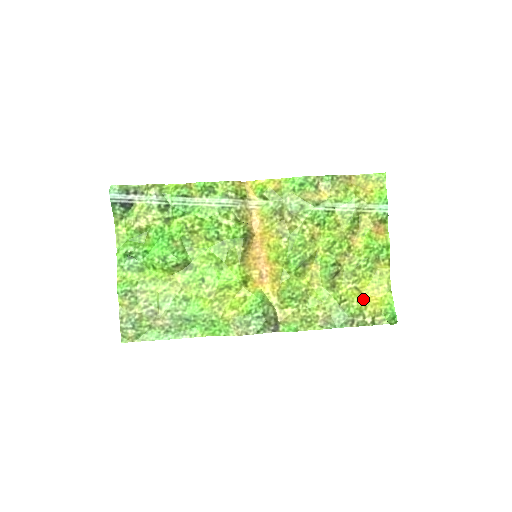
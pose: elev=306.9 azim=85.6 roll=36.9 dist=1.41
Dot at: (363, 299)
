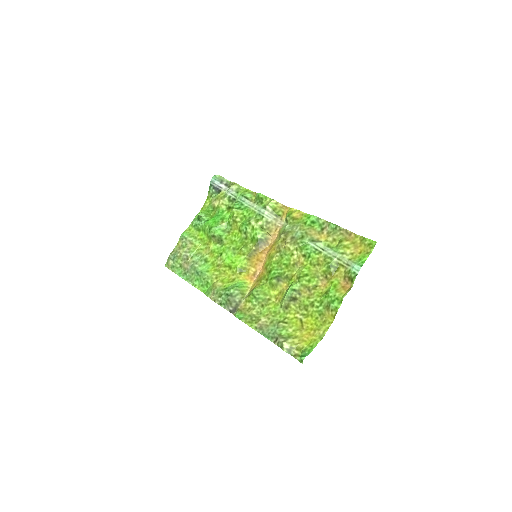
Dot at: (300, 332)
